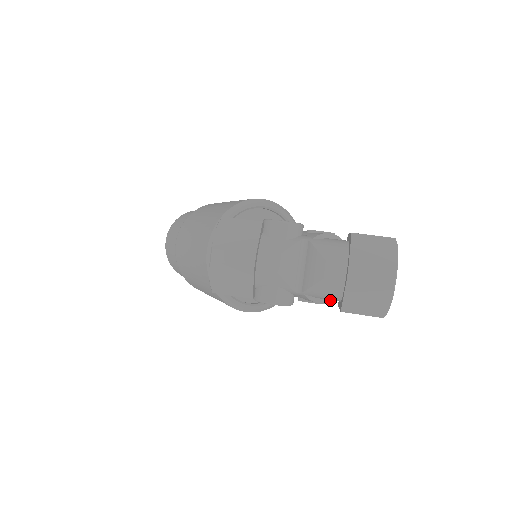
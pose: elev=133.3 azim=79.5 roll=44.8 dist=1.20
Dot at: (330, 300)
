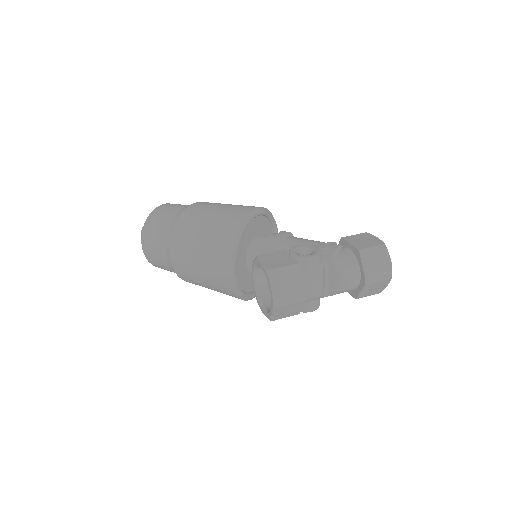
Dot at: occluded
